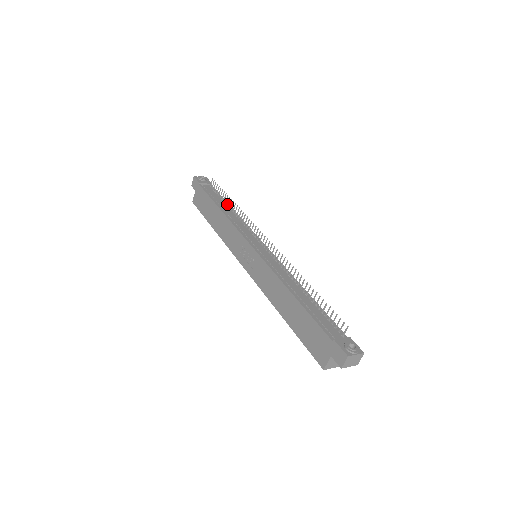
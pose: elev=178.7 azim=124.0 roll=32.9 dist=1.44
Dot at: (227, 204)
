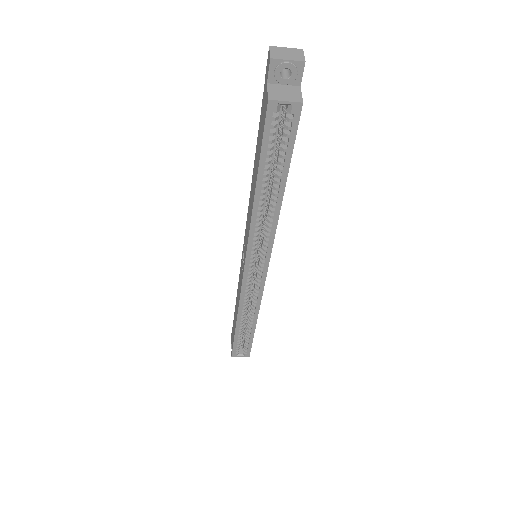
Dot at: occluded
